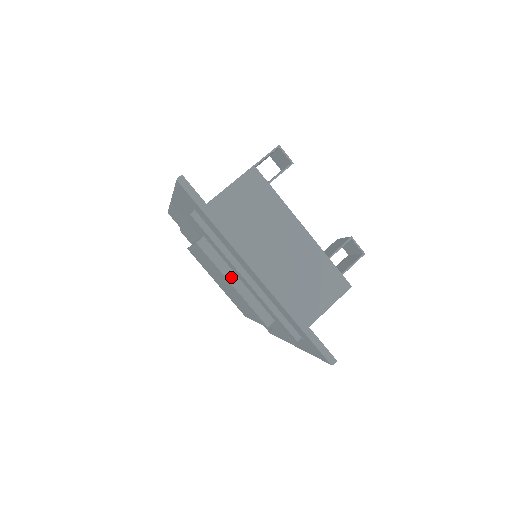
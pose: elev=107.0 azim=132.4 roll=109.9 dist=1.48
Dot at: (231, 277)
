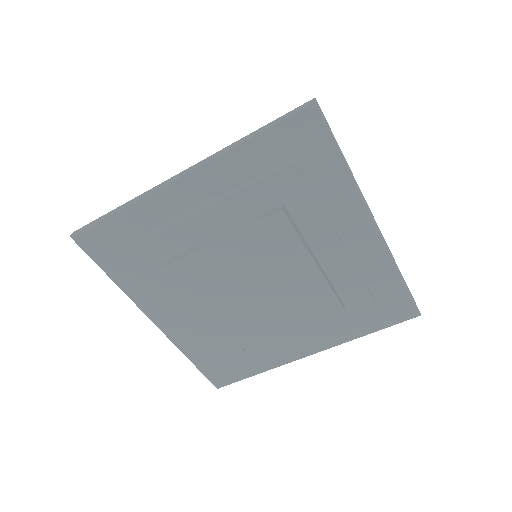
Dot at: (210, 242)
